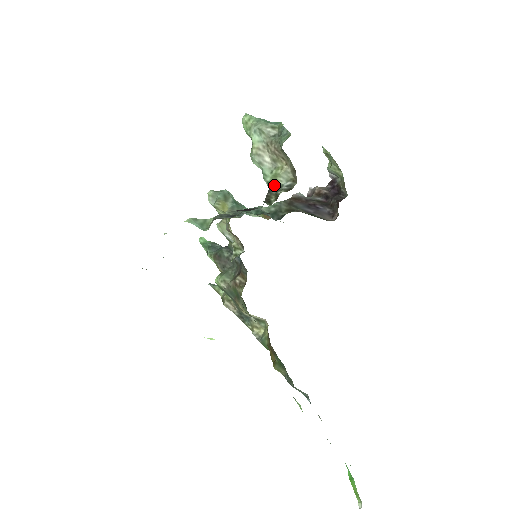
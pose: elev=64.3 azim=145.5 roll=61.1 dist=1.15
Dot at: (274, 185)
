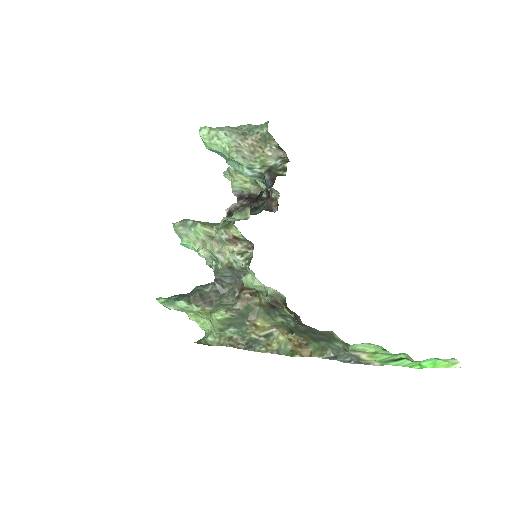
Dot at: (267, 168)
